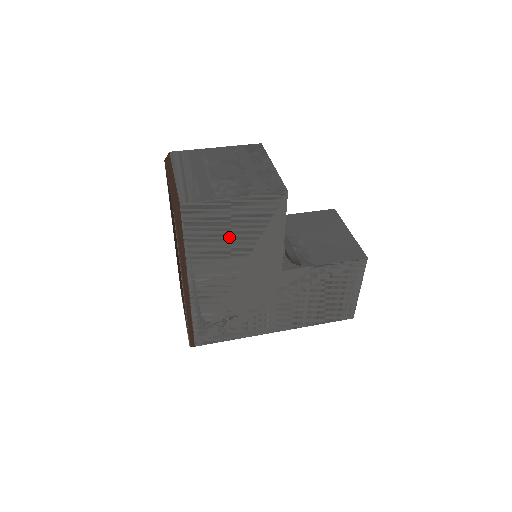
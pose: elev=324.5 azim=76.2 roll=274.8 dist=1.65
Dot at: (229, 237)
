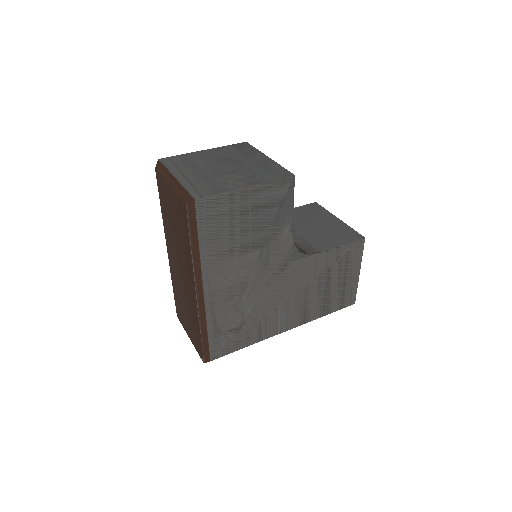
Dot at: (242, 231)
